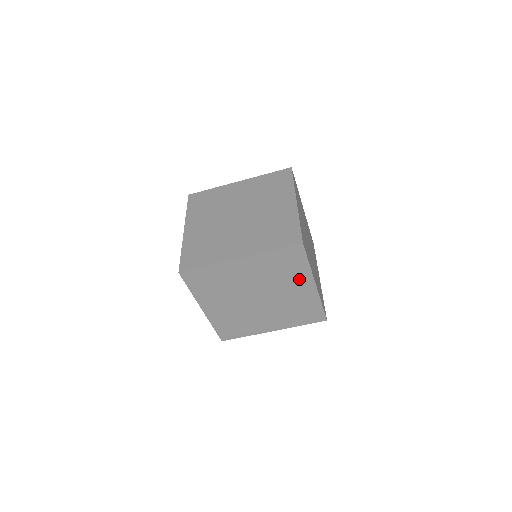
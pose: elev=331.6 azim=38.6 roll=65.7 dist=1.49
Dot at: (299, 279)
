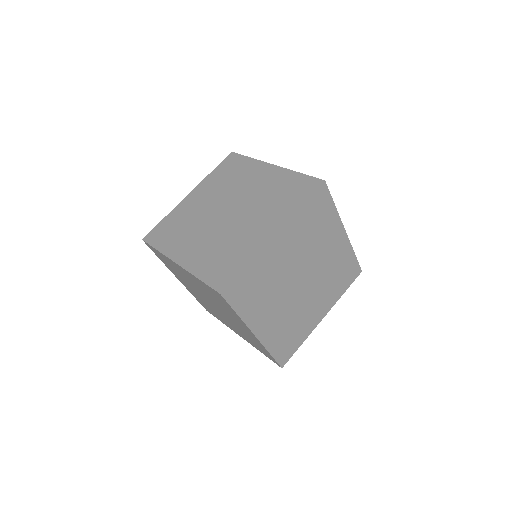
Dot at: (236, 318)
